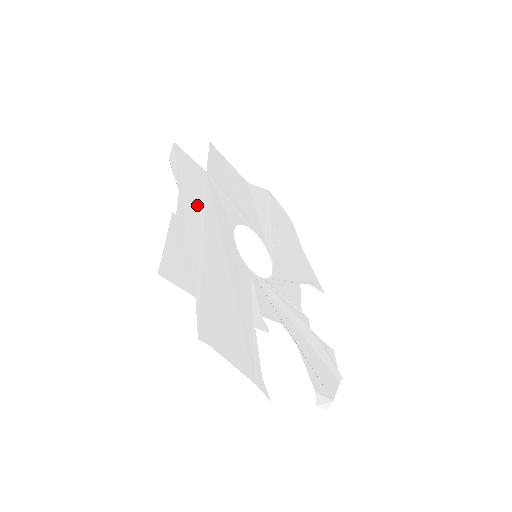
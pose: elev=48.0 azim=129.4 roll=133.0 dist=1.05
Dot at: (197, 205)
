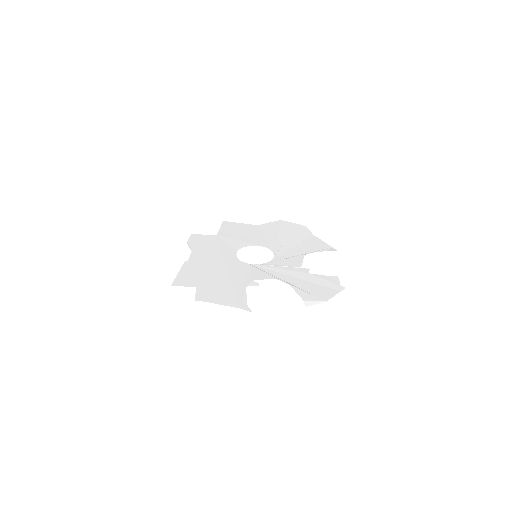
Dot at: (205, 252)
